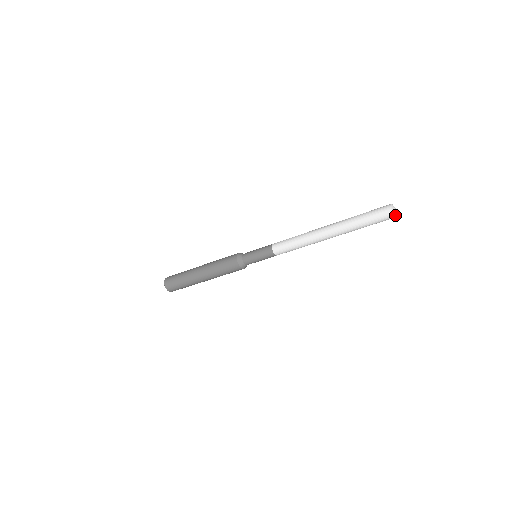
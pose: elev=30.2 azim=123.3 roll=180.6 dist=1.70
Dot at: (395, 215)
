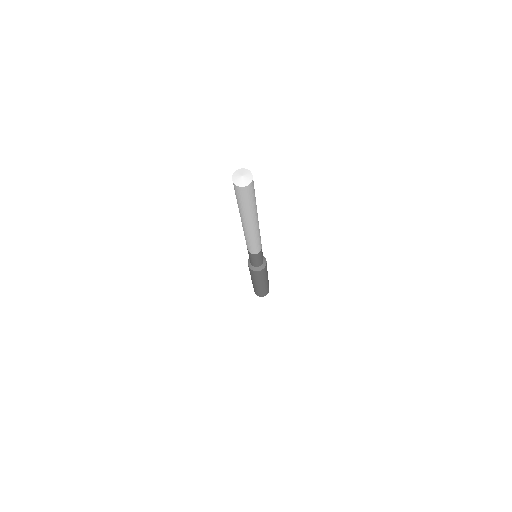
Dot at: (245, 184)
